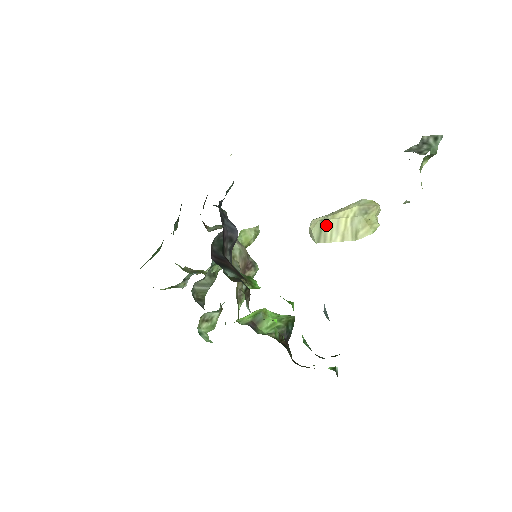
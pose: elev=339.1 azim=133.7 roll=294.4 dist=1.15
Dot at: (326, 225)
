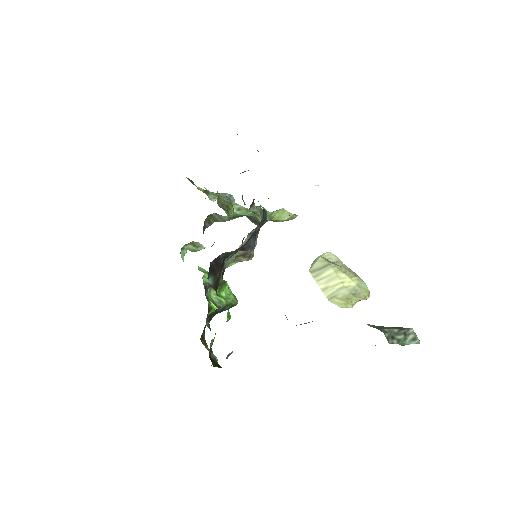
Dot at: (327, 270)
